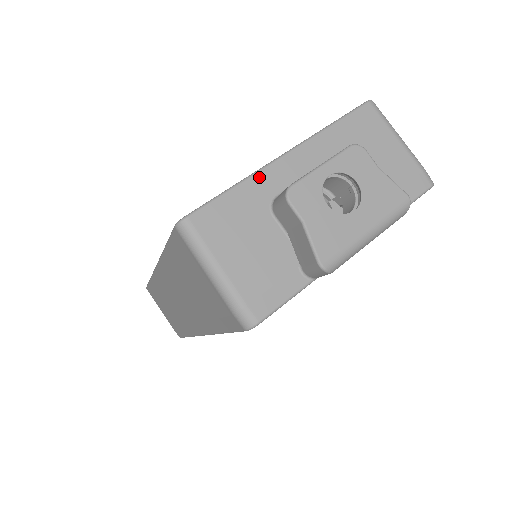
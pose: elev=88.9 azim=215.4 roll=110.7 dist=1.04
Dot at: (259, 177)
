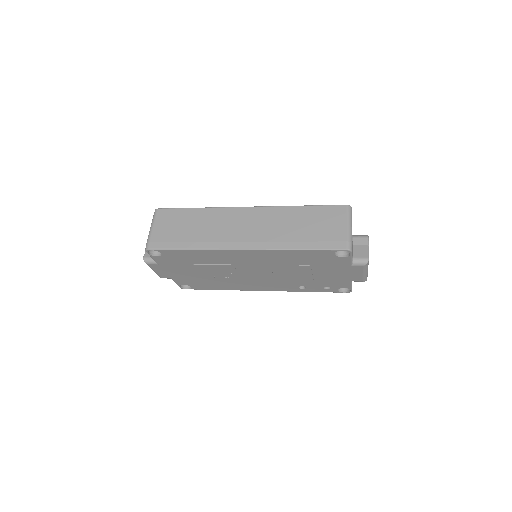
Dot at: occluded
